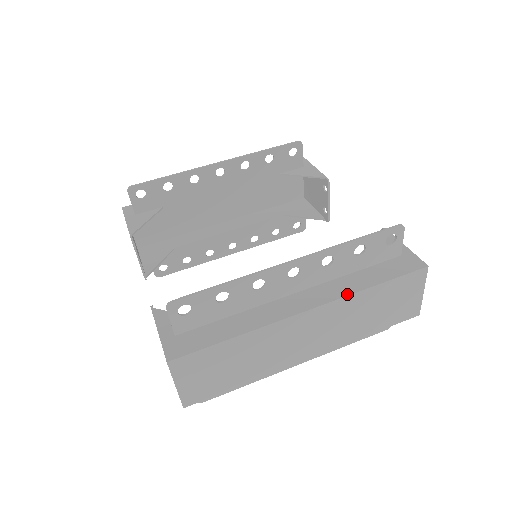
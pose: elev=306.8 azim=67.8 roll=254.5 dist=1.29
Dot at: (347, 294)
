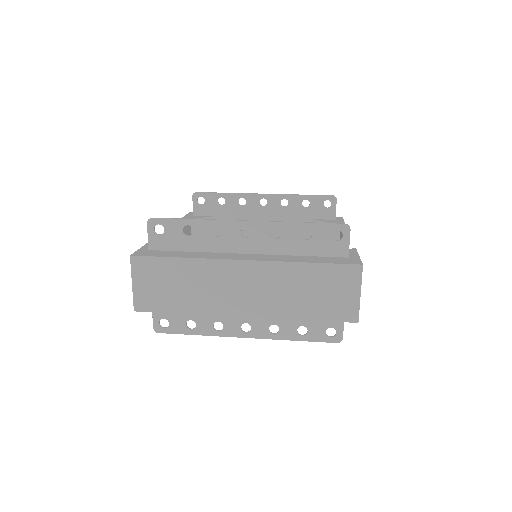
Dot at: (281, 261)
